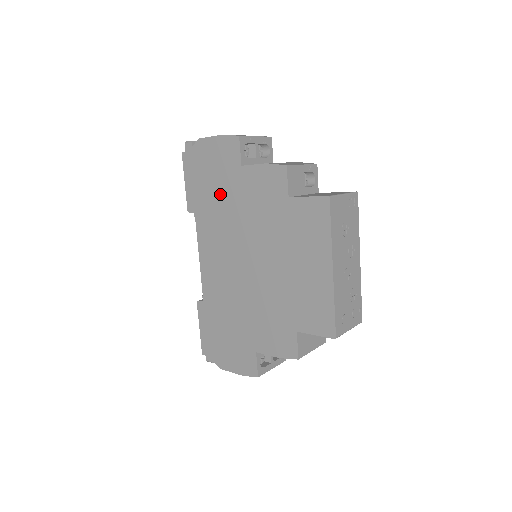
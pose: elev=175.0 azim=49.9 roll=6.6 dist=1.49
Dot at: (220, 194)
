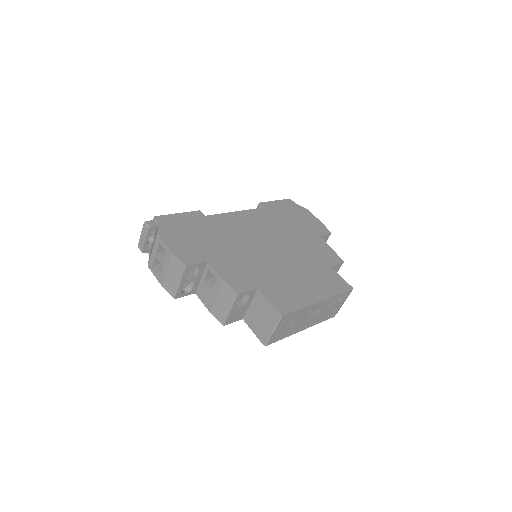
Dot at: occluded
